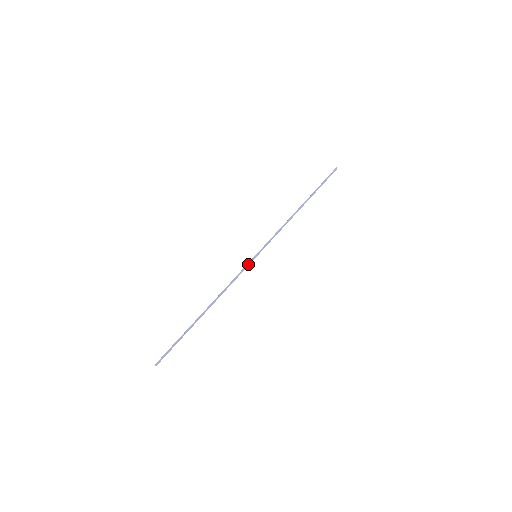
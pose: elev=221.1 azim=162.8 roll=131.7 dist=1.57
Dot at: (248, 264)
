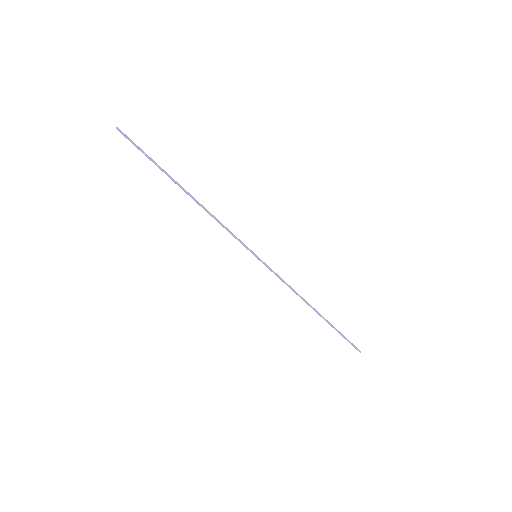
Dot at: (246, 246)
